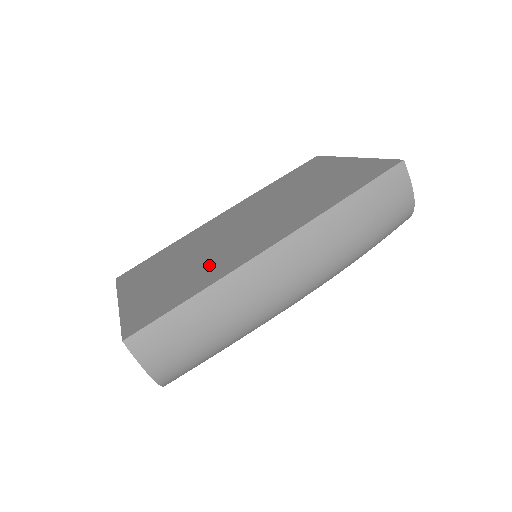
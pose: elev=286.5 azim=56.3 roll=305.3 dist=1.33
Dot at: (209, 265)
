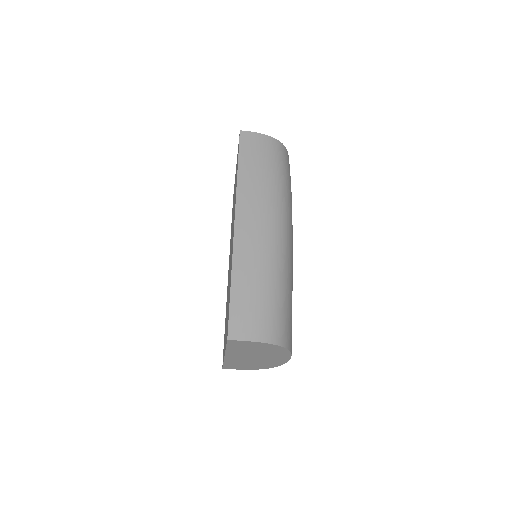
Dot at: occluded
